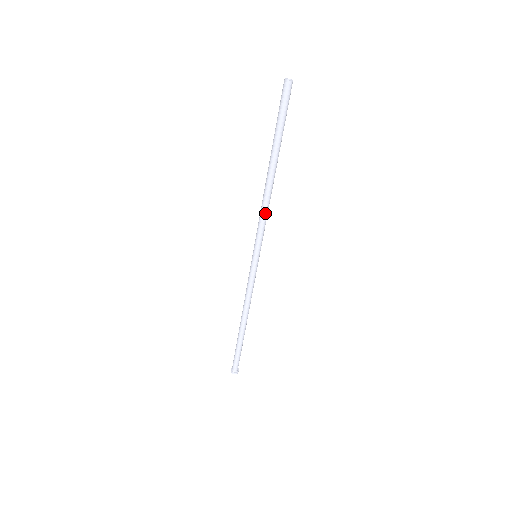
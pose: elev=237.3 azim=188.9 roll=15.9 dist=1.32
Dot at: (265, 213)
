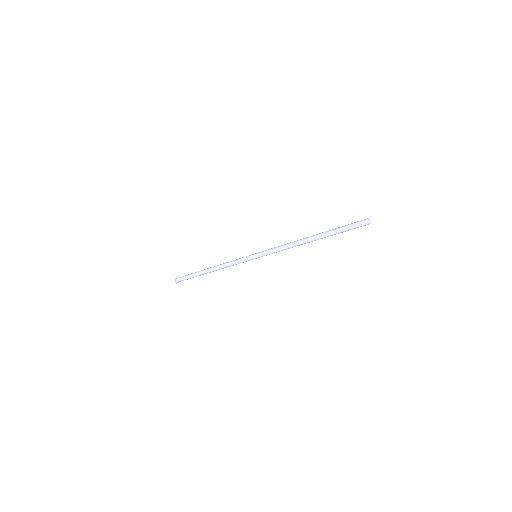
Dot at: occluded
